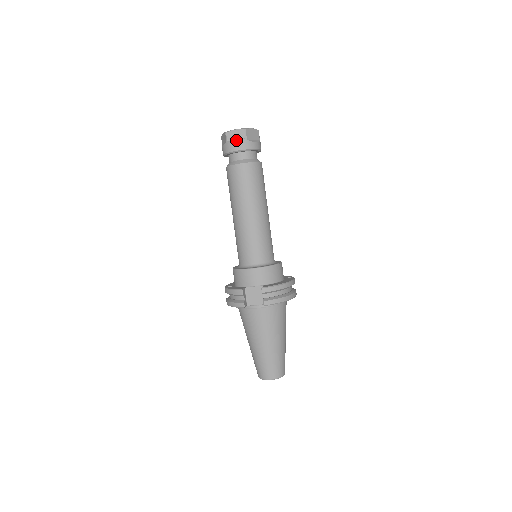
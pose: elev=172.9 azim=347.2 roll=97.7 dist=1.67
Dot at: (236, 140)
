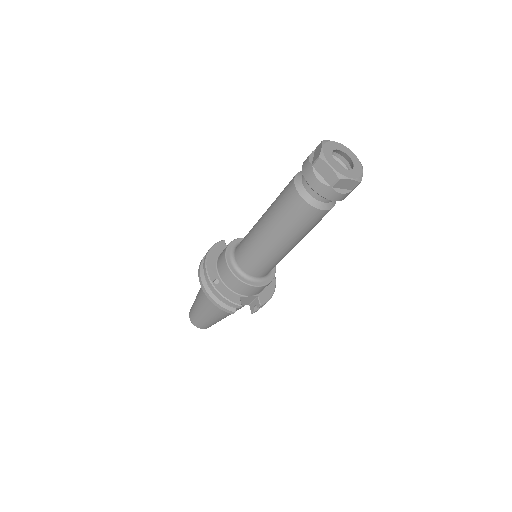
Dot at: (343, 190)
